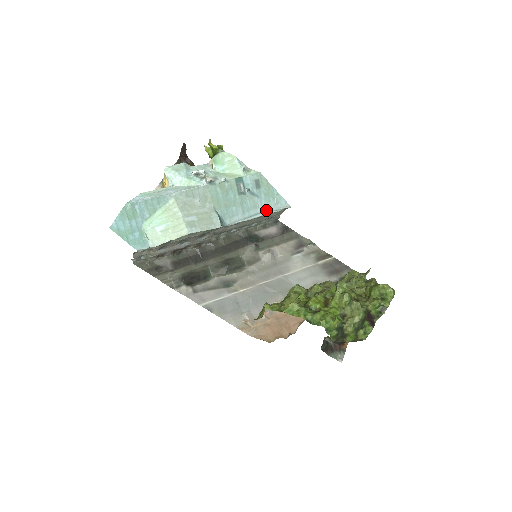
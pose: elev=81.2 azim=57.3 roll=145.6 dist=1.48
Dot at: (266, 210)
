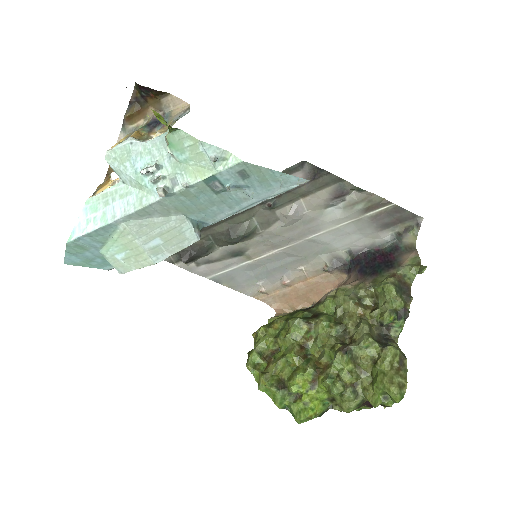
Dot at: (267, 196)
